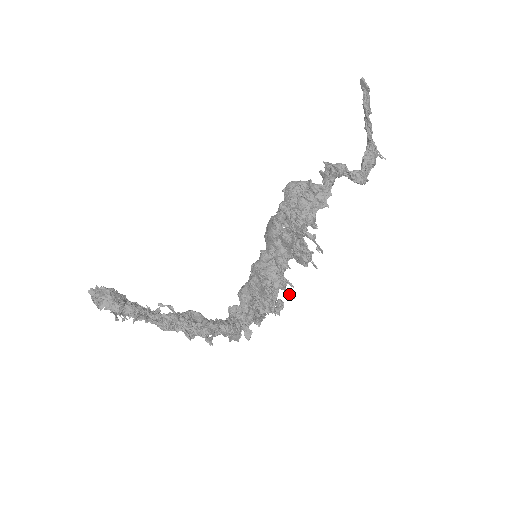
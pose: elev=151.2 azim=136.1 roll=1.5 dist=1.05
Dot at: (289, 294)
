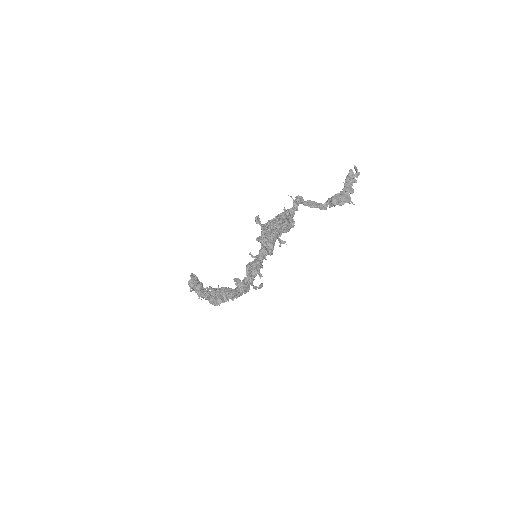
Dot at: (259, 273)
